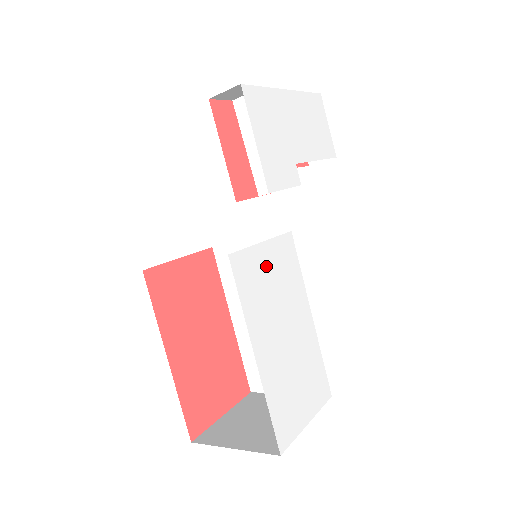
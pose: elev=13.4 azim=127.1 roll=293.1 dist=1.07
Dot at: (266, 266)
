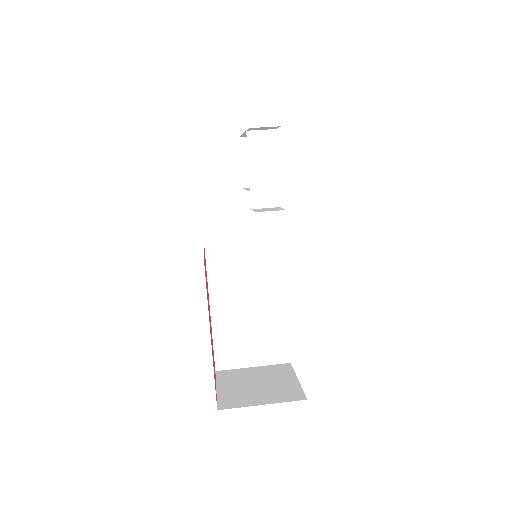
Dot at: occluded
